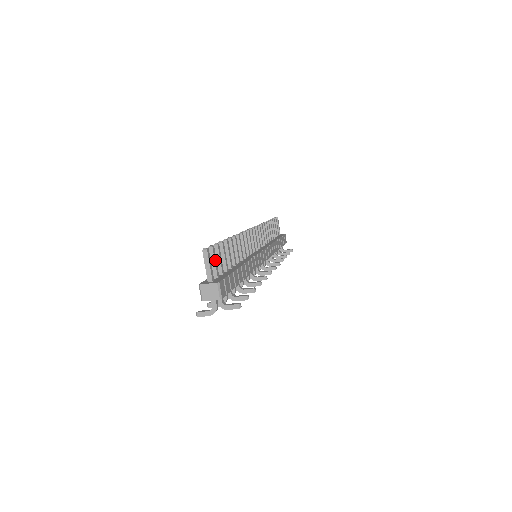
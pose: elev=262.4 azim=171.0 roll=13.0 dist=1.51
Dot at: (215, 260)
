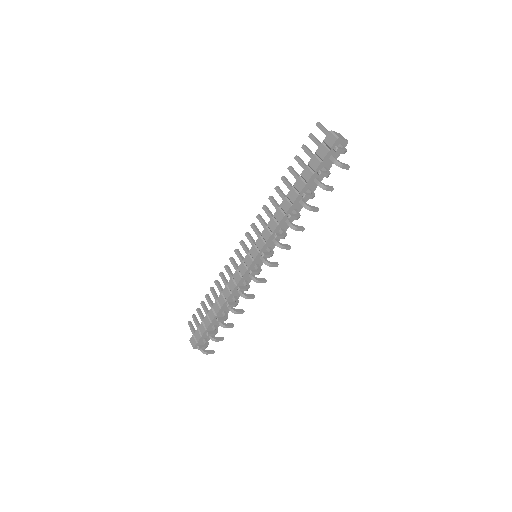
Dot at: (318, 141)
